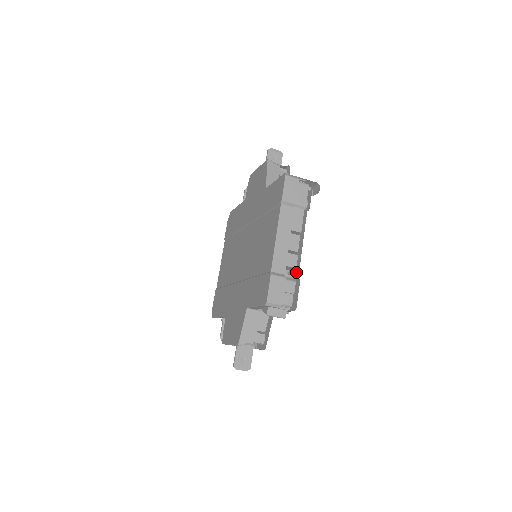
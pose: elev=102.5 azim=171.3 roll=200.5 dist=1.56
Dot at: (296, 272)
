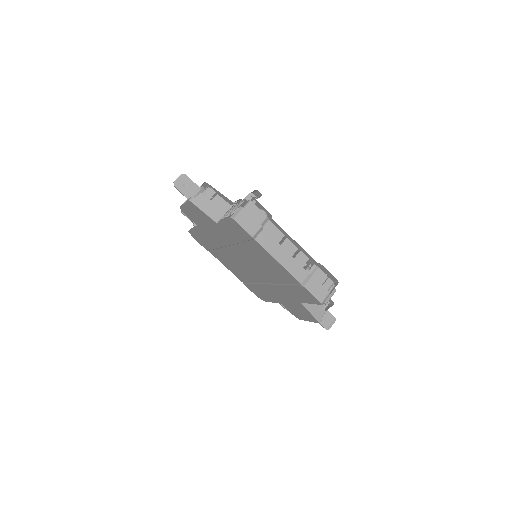
Dot at: (311, 260)
